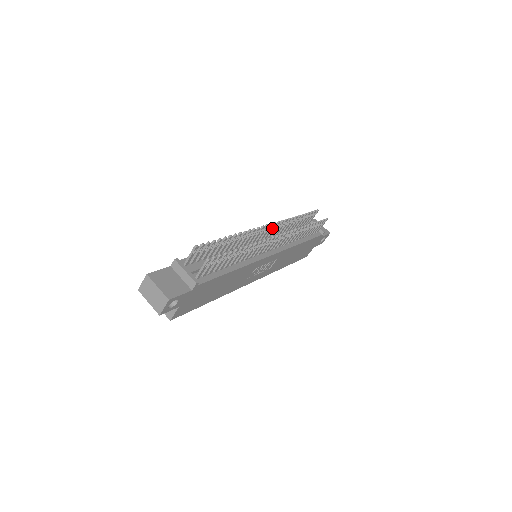
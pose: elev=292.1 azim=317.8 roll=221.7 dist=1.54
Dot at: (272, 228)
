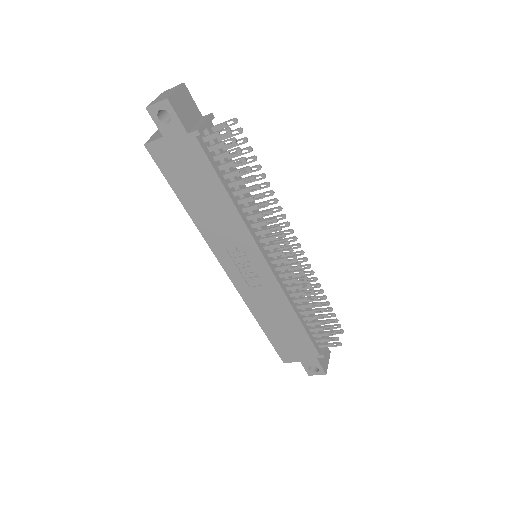
Dot at: (296, 255)
